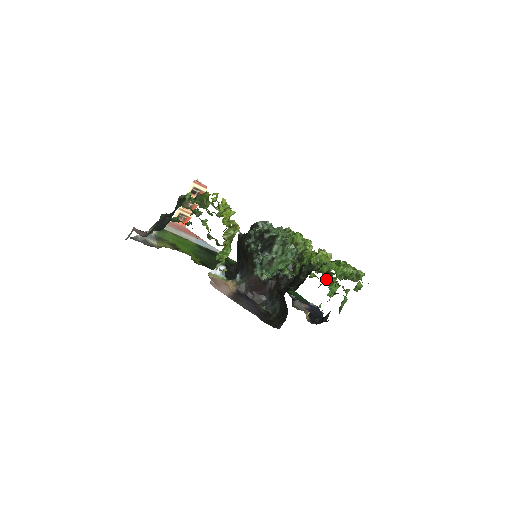
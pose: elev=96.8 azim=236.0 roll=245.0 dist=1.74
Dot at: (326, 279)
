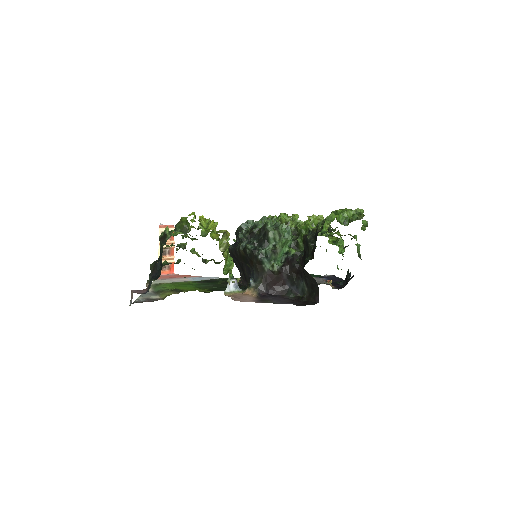
Dot at: (329, 241)
